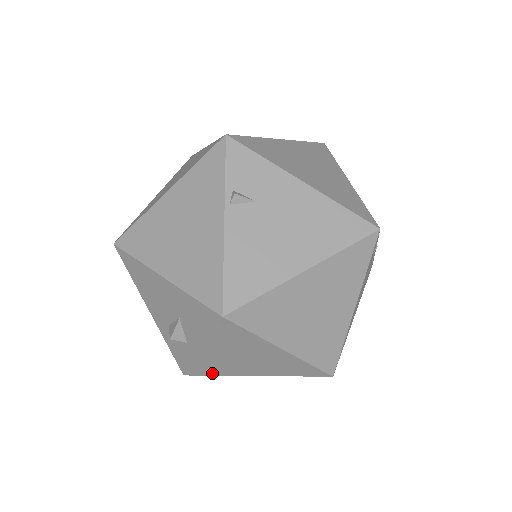
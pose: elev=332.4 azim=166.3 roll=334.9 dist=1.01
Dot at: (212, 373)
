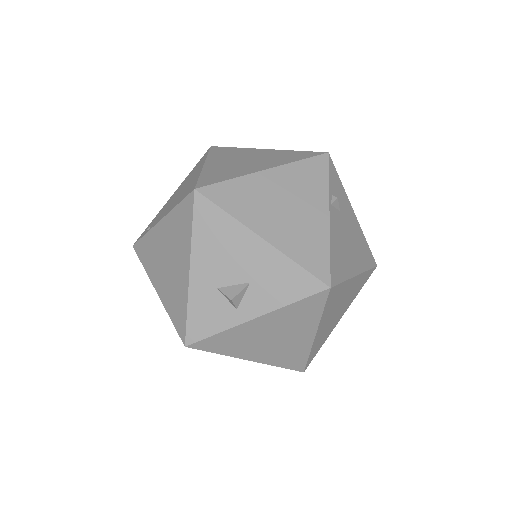
Dot at: (217, 349)
